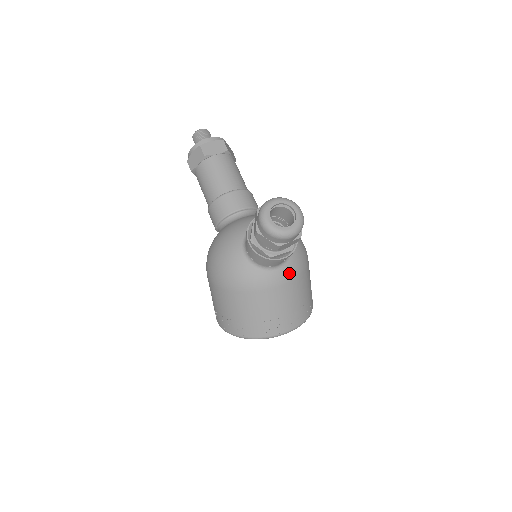
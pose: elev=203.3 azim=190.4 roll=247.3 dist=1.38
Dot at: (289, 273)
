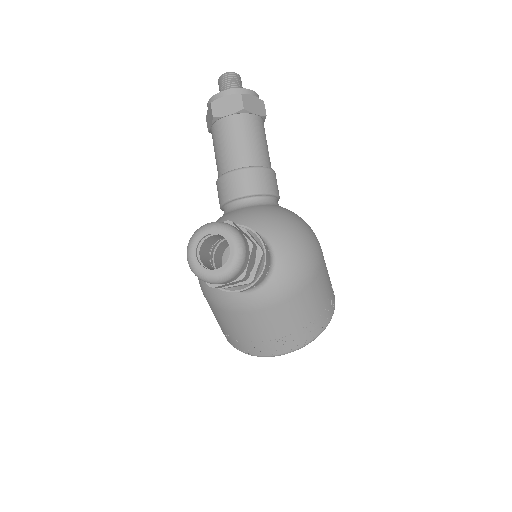
Dot at: (268, 297)
